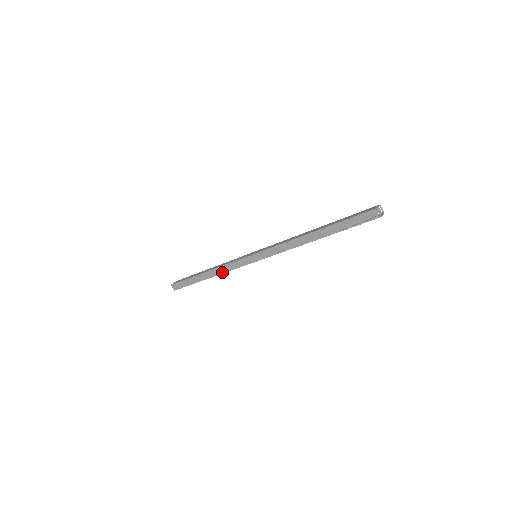
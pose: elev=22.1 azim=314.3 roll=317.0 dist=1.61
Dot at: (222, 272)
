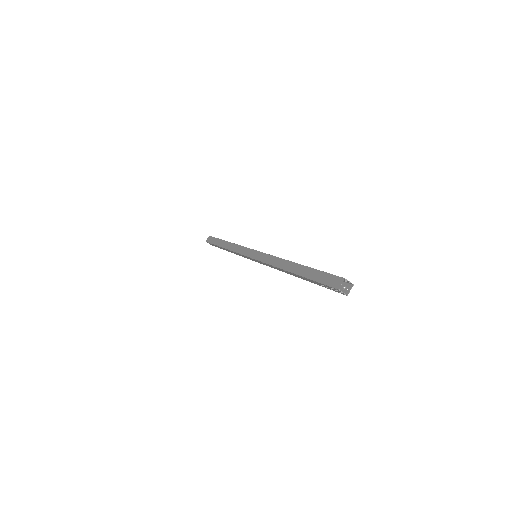
Dot at: (236, 254)
